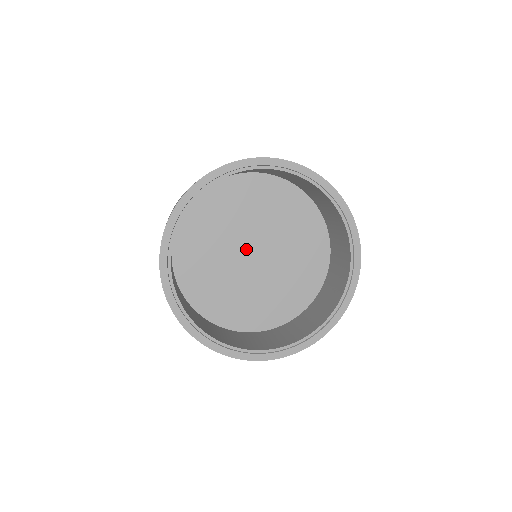
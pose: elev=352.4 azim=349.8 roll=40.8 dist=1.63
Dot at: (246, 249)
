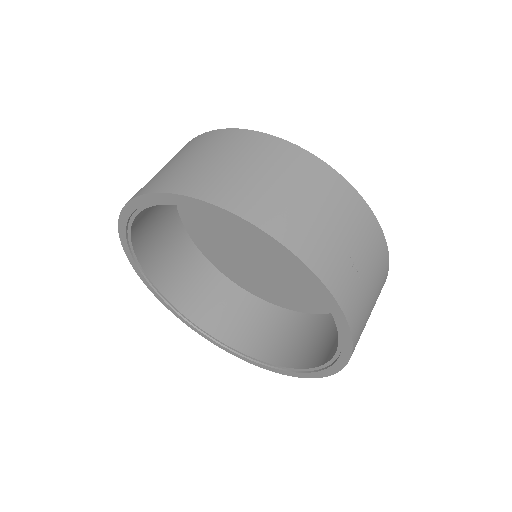
Dot at: occluded
